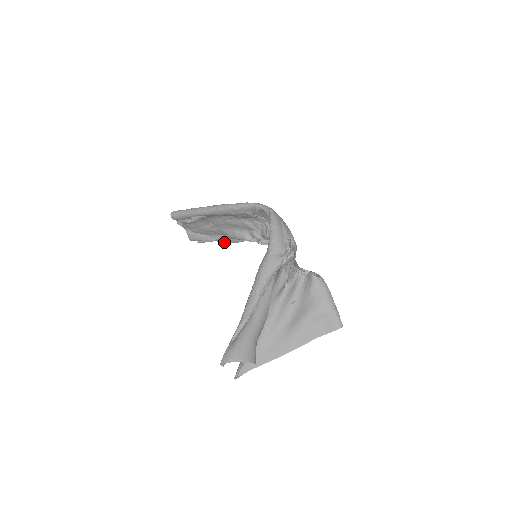
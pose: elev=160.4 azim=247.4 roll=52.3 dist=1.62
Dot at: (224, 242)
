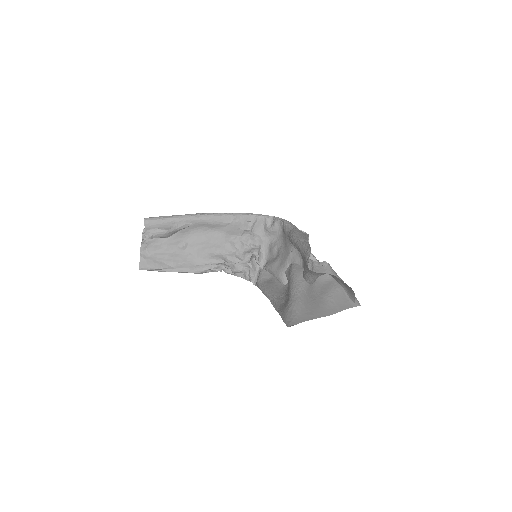
Dot at: (186, 271)
